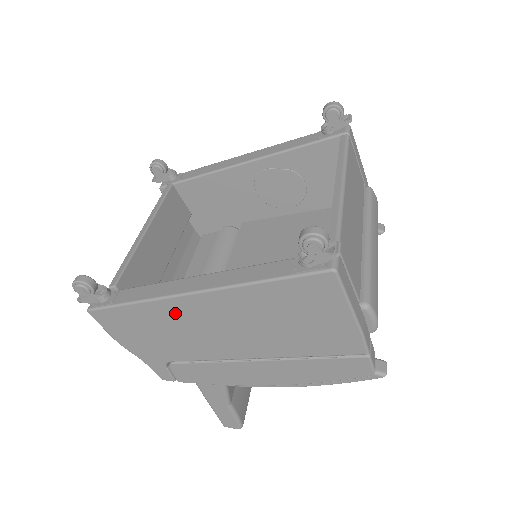
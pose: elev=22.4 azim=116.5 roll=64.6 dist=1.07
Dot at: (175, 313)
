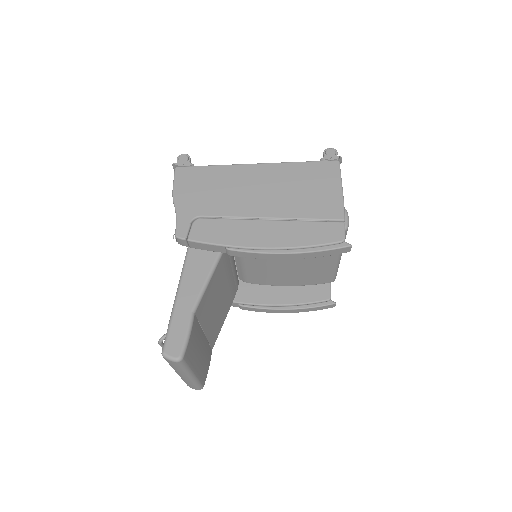
Dot at: (235, 175)
